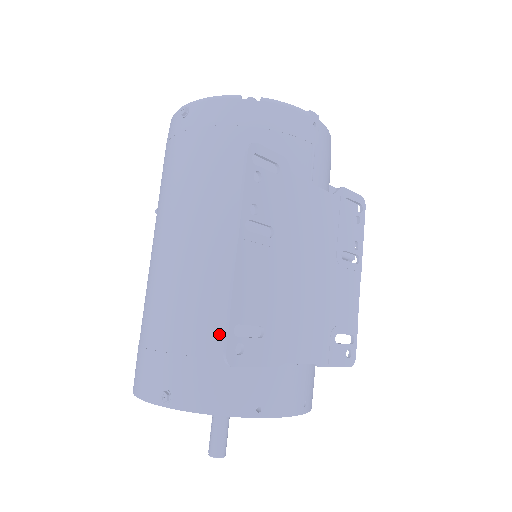
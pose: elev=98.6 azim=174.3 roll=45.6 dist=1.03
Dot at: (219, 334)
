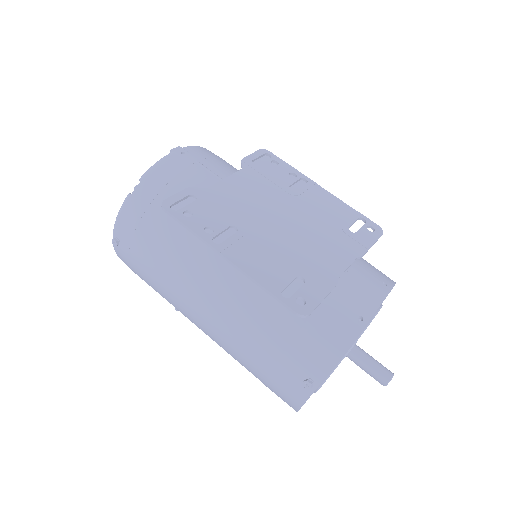
Dot at: (285, 313)
